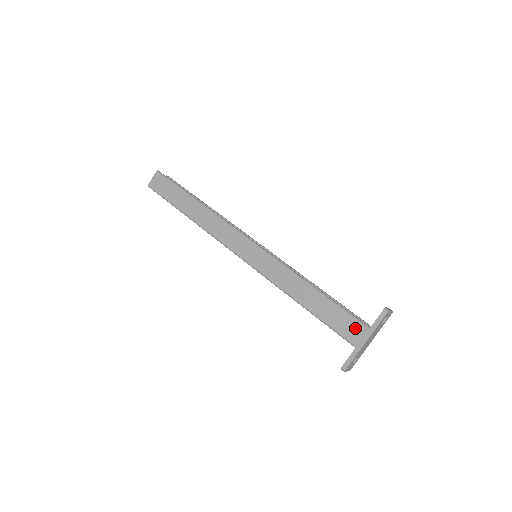
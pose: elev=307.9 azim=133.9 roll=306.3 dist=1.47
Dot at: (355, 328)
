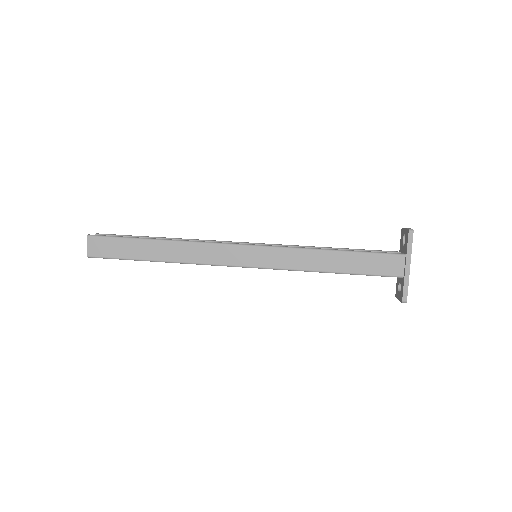
Dot at: (393, 262)
